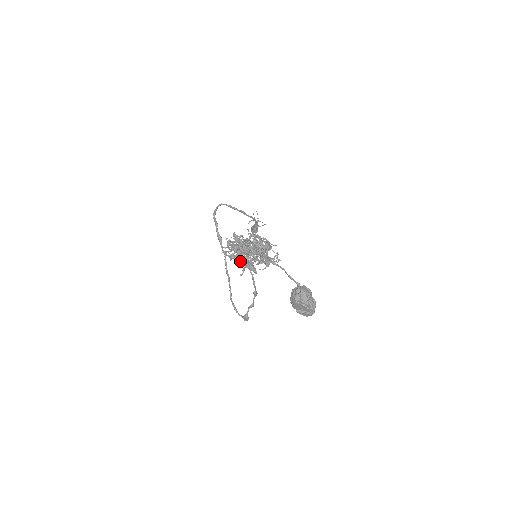
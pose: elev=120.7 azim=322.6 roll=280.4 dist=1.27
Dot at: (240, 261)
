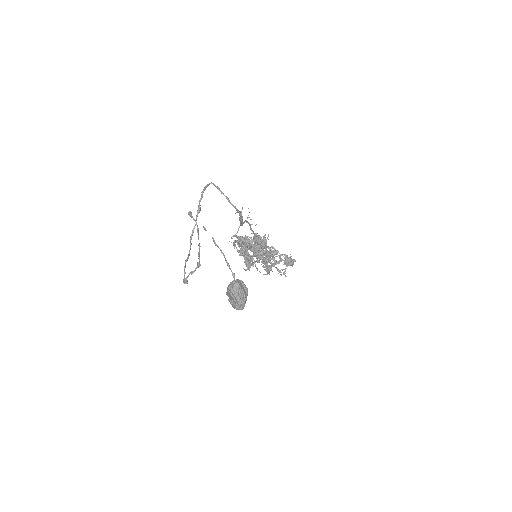
Dot at: occluded
